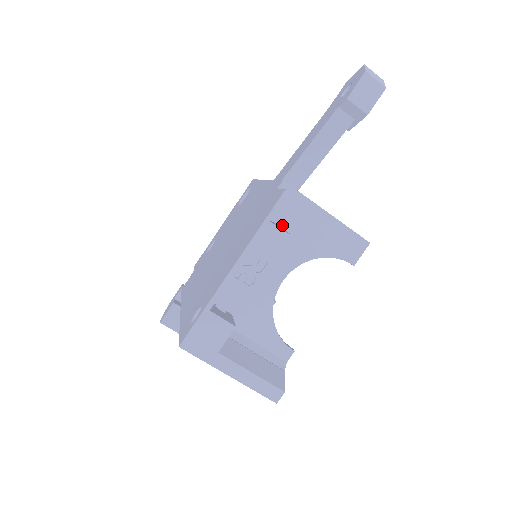
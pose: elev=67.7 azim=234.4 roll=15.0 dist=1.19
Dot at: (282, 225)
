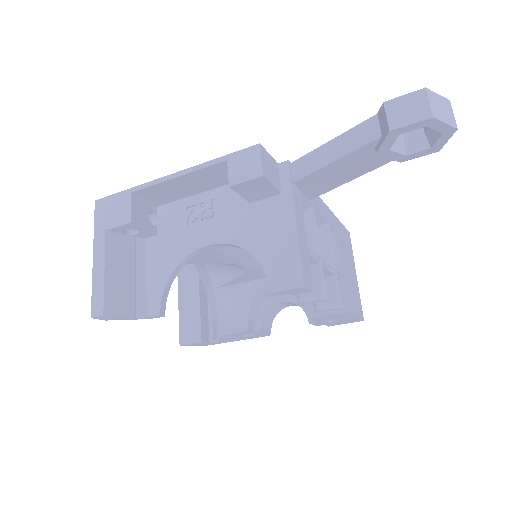
Dot at: (231, 171)
